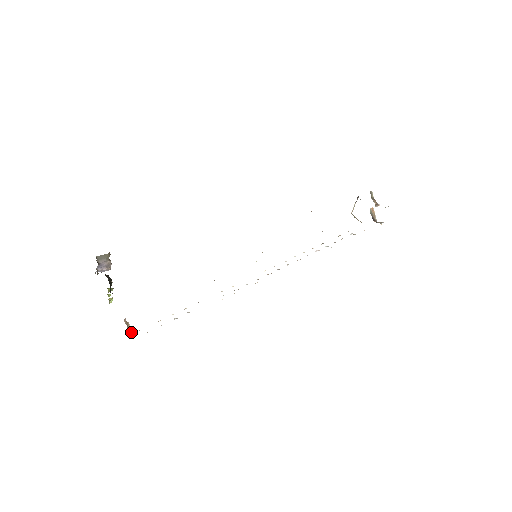
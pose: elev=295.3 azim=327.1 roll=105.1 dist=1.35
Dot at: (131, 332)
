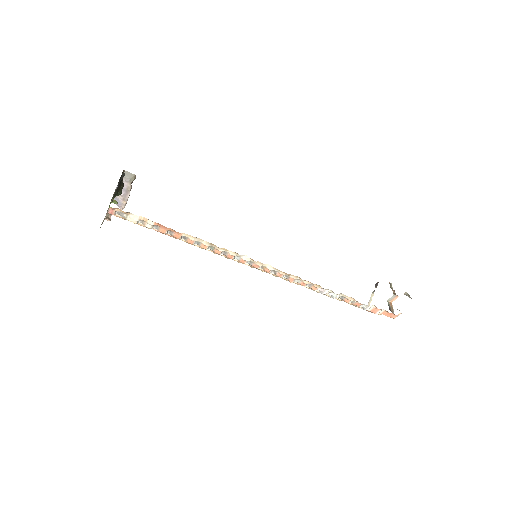
Dot at: (109, 219)
